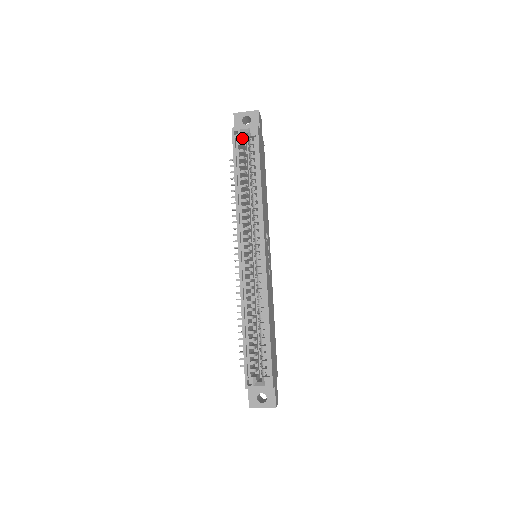
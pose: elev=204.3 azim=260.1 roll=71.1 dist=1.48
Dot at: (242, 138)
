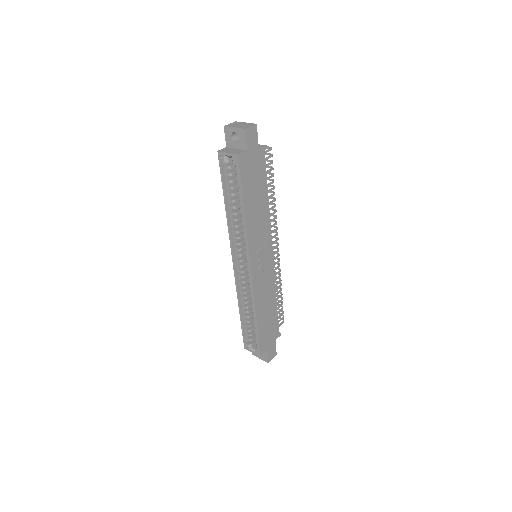
Dot at: (228, 161)
